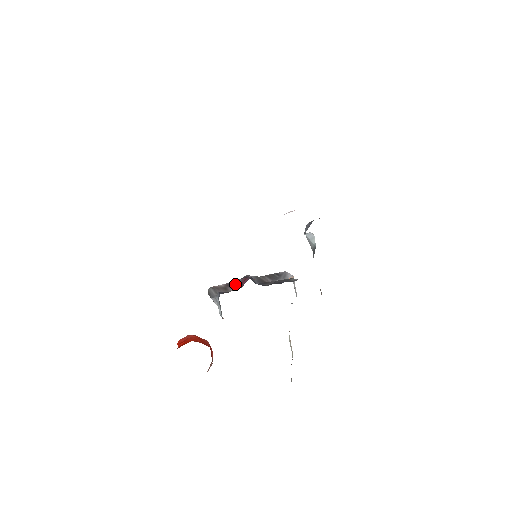
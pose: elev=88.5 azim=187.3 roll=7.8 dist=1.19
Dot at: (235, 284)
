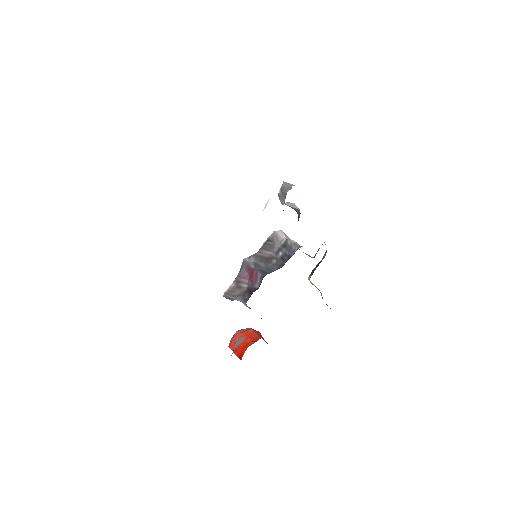
Dot at: (244, 277)
